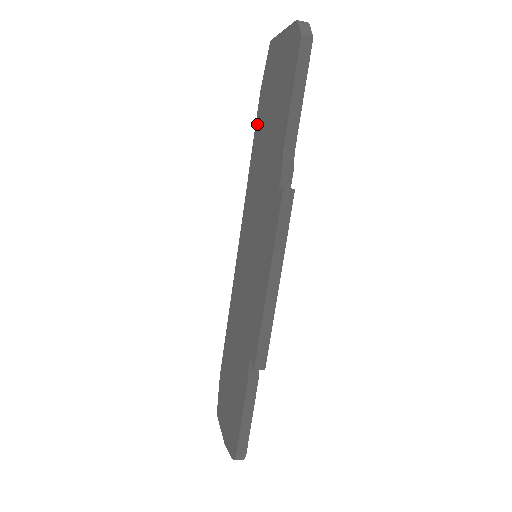
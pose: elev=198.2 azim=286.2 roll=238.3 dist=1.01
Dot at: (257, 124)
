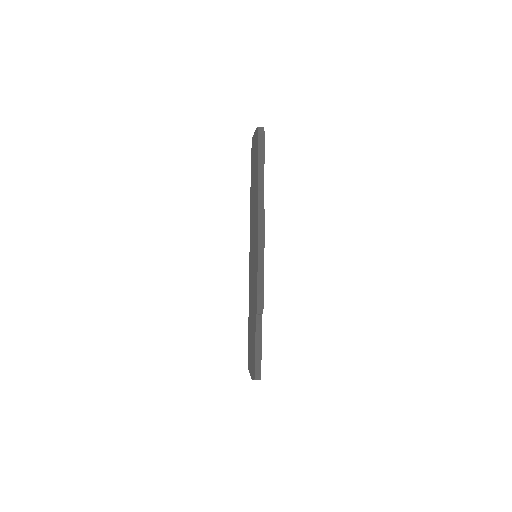
Dot at: occluded
